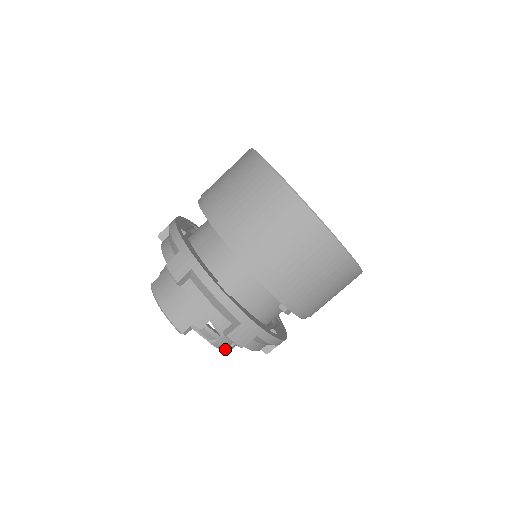
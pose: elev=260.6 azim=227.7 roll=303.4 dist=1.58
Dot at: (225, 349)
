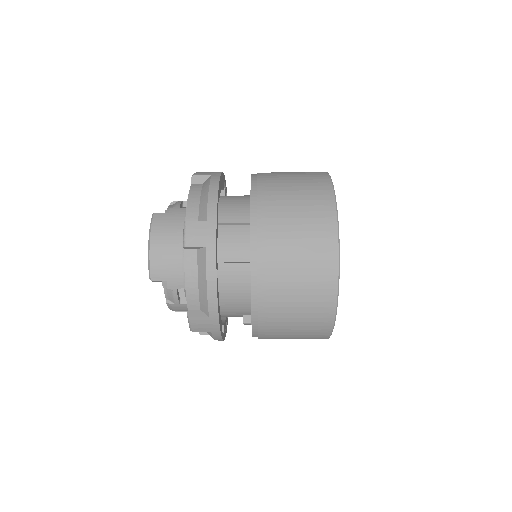
Dot at: occluded
